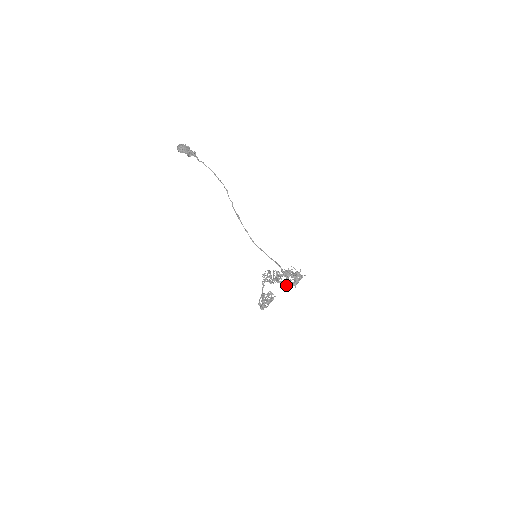
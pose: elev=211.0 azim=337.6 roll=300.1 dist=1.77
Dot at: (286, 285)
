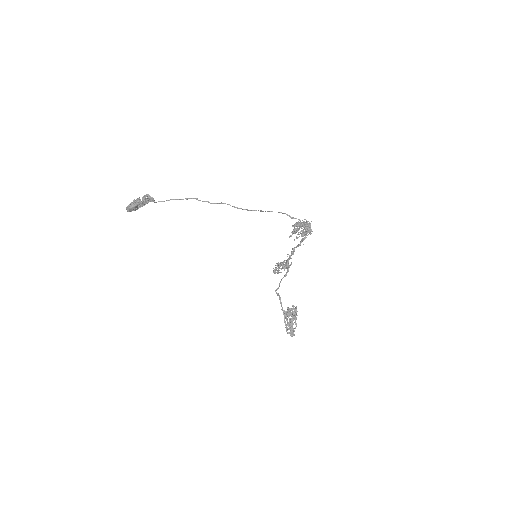
Dot at: (303, 233)
